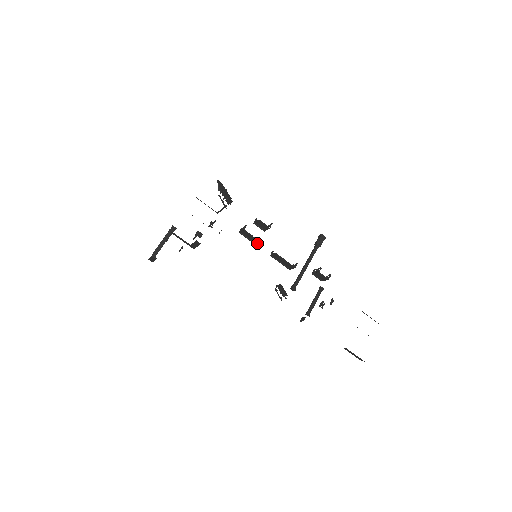
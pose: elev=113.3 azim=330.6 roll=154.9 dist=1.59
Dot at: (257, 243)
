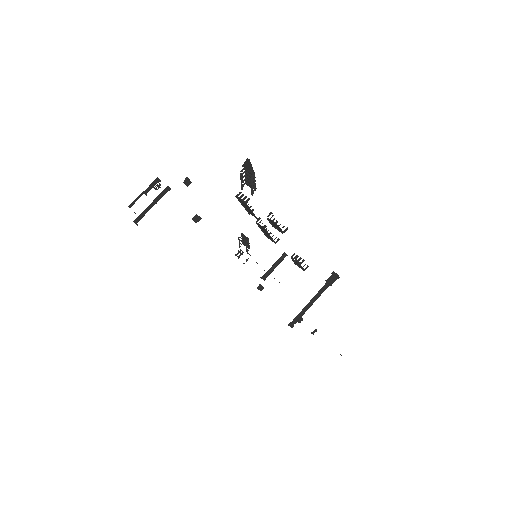
Dot at: (250, 212)
